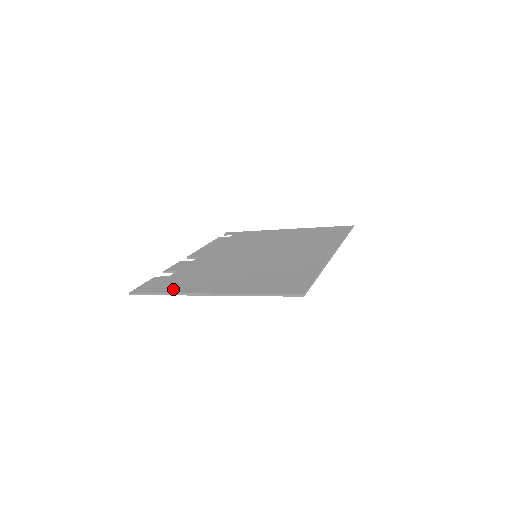
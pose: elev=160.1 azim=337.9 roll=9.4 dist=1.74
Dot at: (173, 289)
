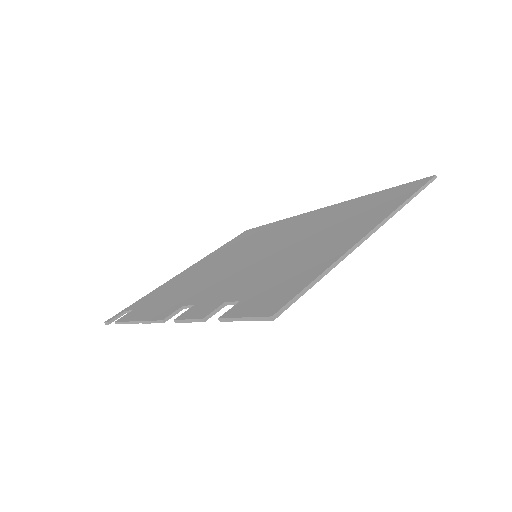
Dot at: (316, 268)
